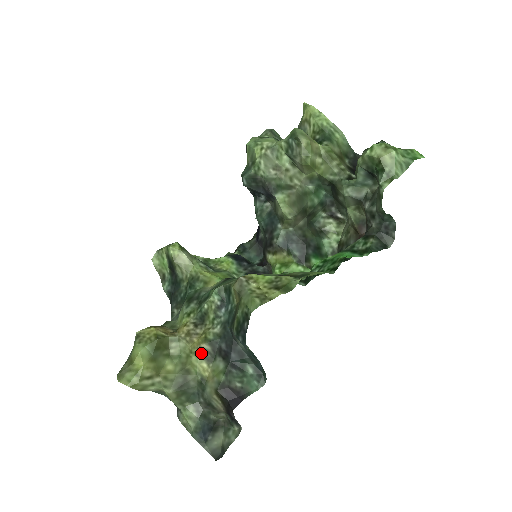
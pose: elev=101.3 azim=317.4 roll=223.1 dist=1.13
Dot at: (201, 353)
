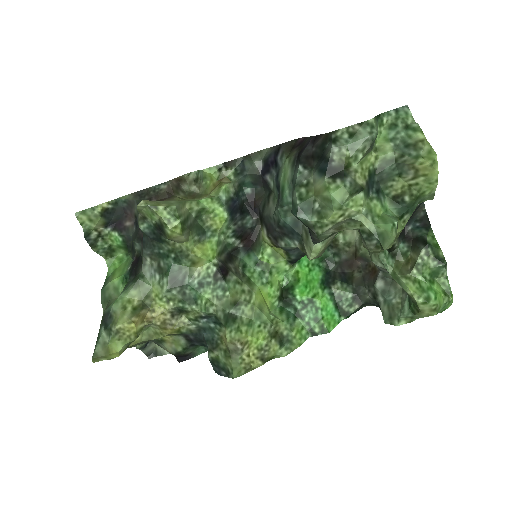
Dot at: (169, 334)
